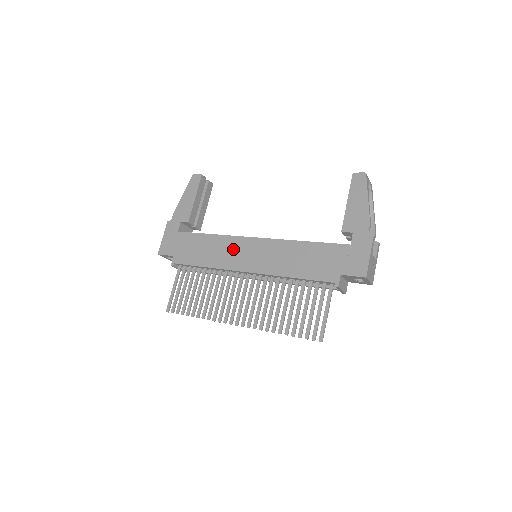
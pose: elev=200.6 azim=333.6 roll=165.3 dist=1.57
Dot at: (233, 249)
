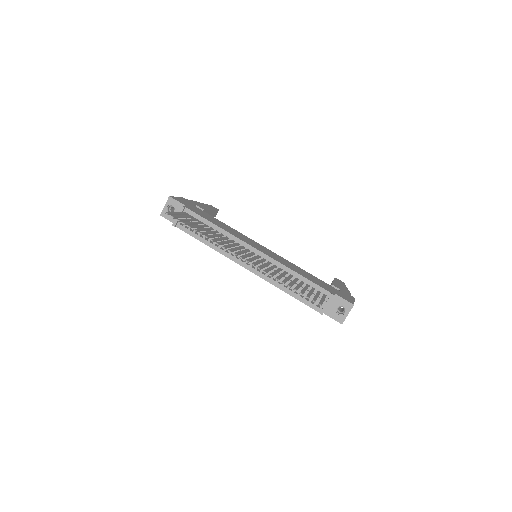
Dot at: (245, 237)
